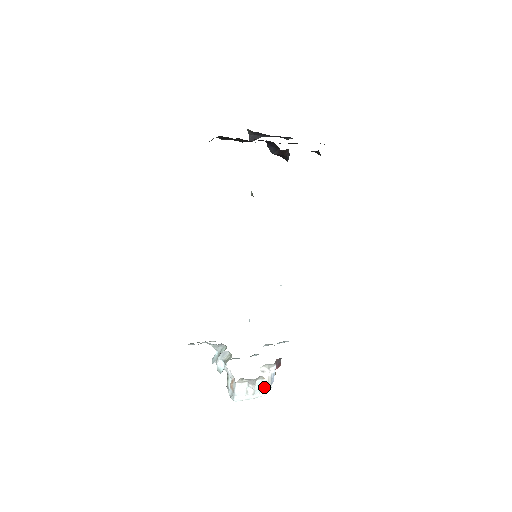
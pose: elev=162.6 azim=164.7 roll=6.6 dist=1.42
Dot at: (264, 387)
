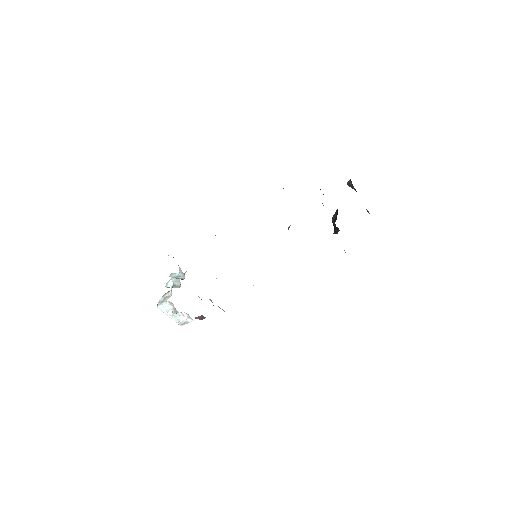
Dot at: occluded
